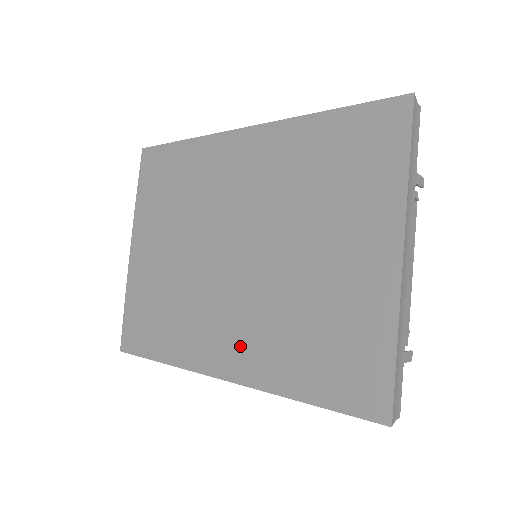
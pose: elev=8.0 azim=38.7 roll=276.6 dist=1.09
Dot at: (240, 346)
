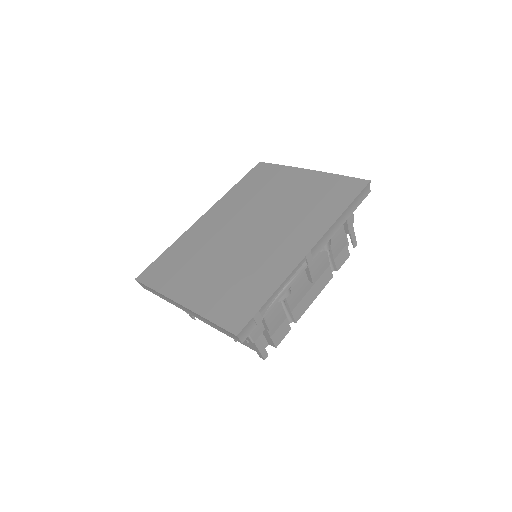
Dot at: (300, 235)
